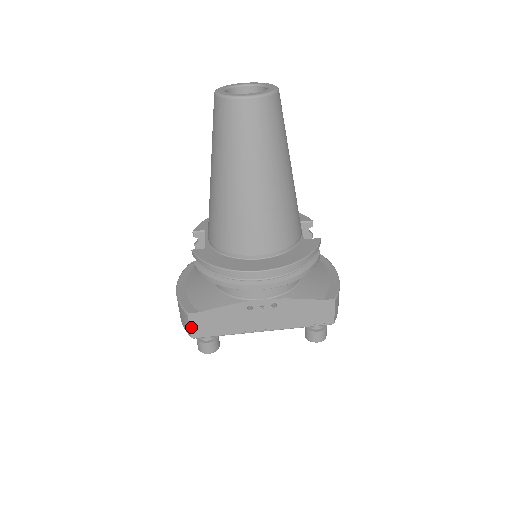
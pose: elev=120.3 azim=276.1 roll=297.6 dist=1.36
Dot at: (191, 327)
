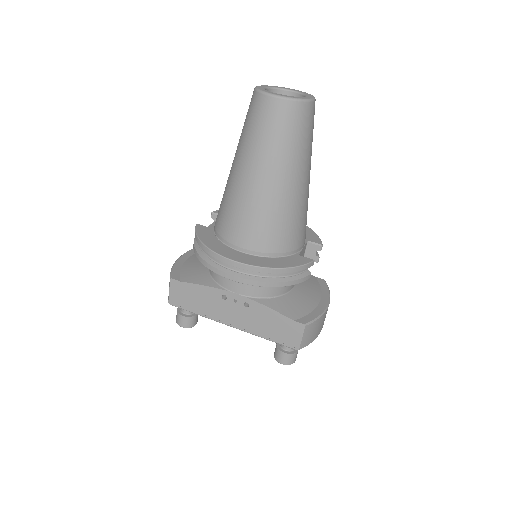
Dot at: (170, 292)
